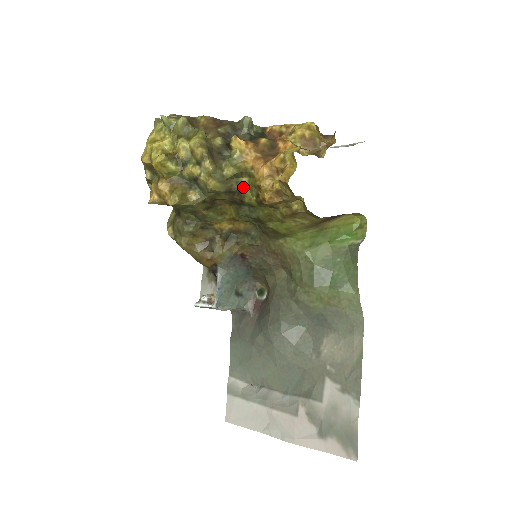
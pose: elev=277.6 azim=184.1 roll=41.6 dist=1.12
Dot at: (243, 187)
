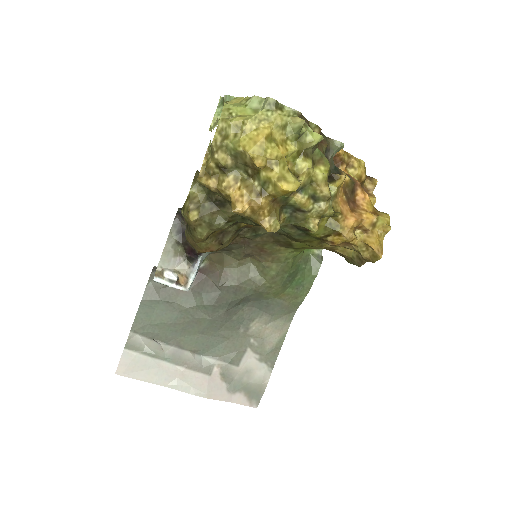
Dot at: (321, 223)
